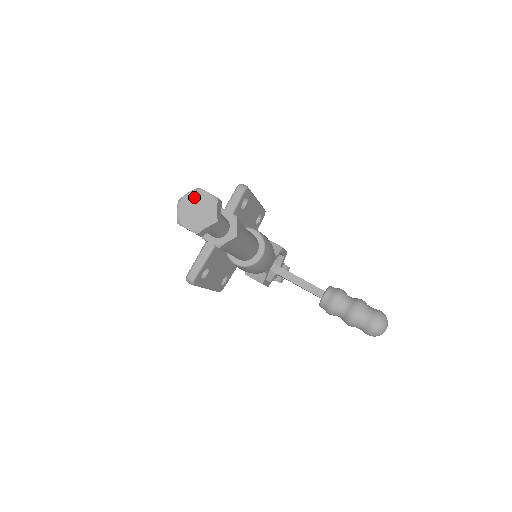
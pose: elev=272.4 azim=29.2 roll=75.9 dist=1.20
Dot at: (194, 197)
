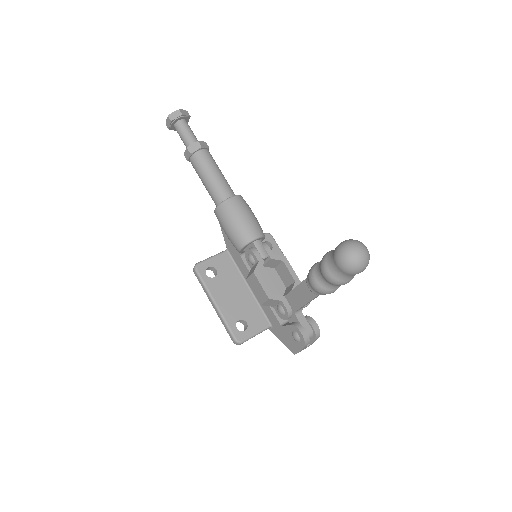
Dot at: occluded
